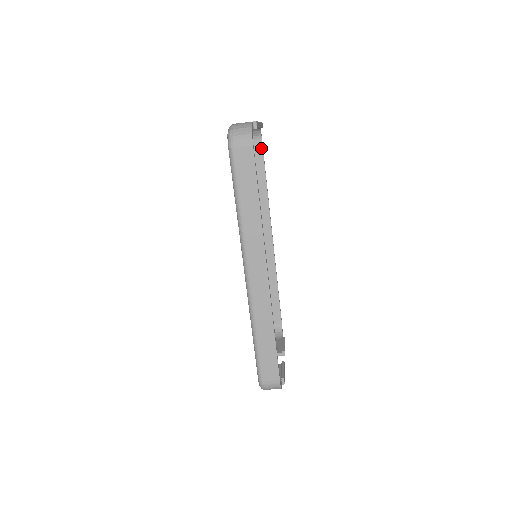
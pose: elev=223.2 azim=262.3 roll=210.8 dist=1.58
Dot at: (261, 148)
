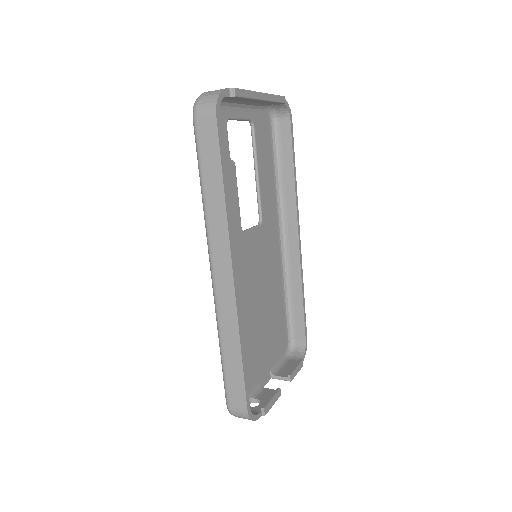
Dot at: (289, 129)
